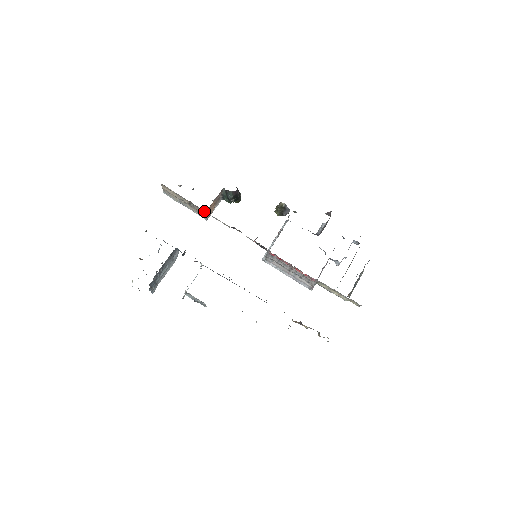
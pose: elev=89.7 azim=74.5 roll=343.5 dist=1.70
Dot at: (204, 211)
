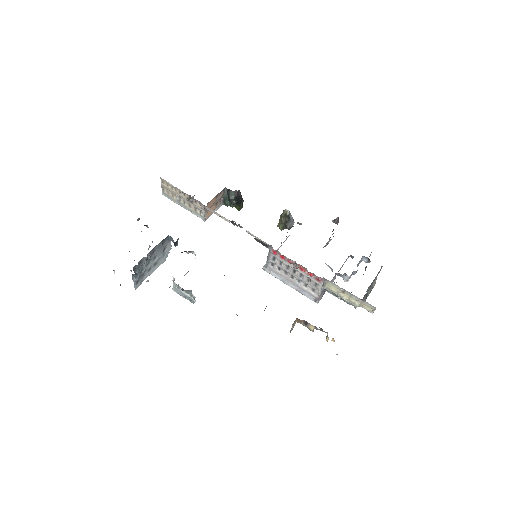
Dot at: (203, 206)
